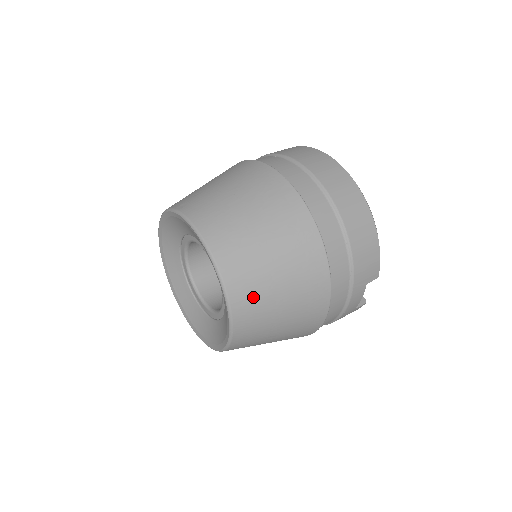
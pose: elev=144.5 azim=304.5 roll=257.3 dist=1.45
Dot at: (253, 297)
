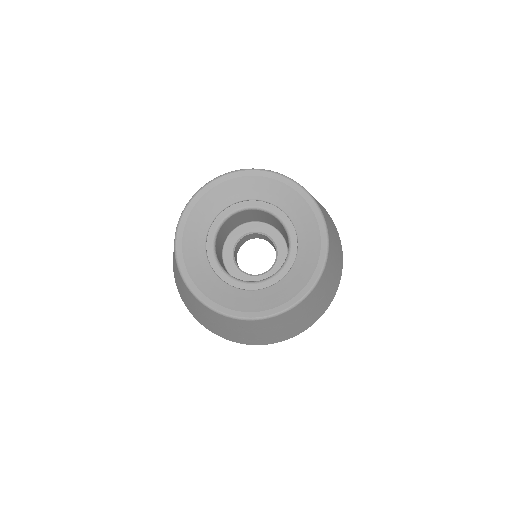
Dot at: occluded
